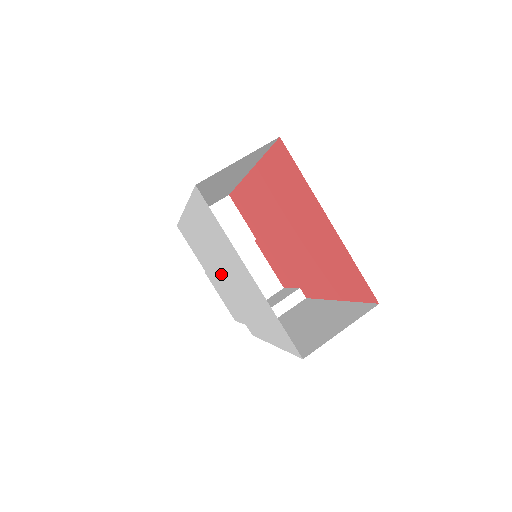
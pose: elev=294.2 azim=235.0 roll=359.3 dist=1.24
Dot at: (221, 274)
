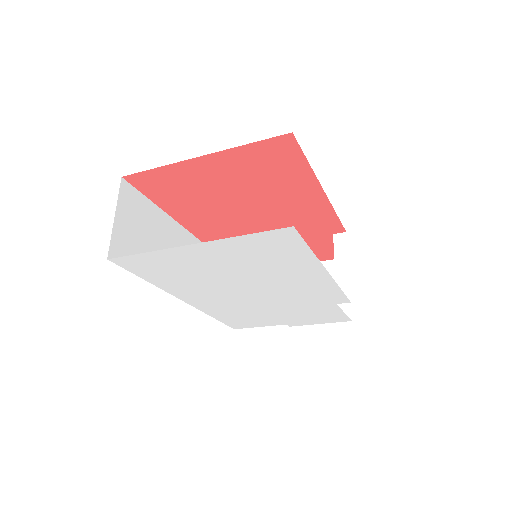
Dot at: (257, 298)
